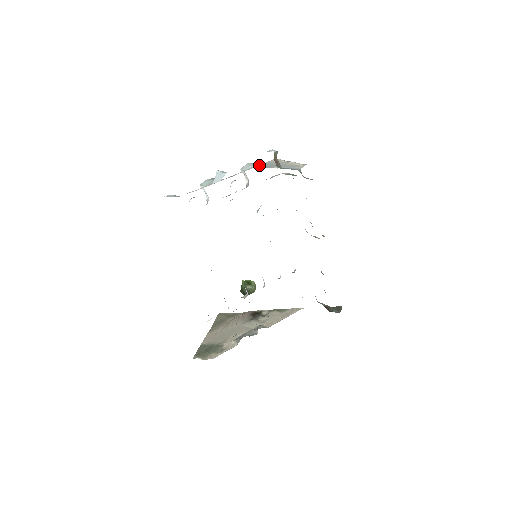
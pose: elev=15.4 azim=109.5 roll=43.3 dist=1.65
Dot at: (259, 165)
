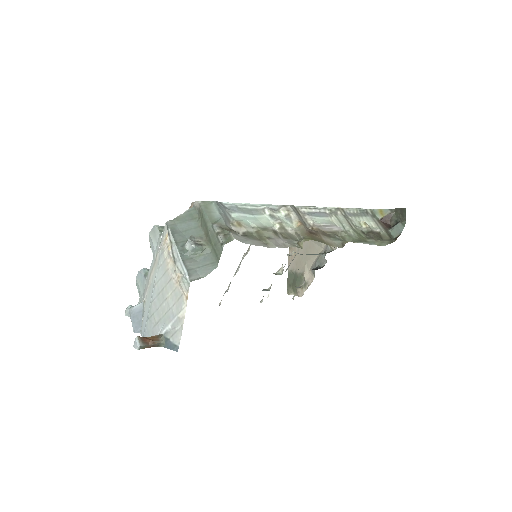
Dot at: (148, 316)
